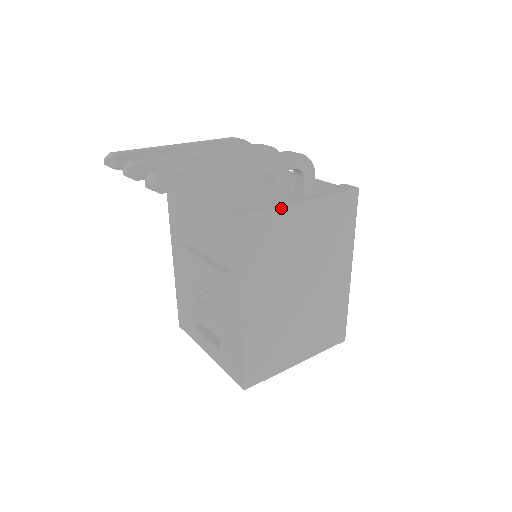
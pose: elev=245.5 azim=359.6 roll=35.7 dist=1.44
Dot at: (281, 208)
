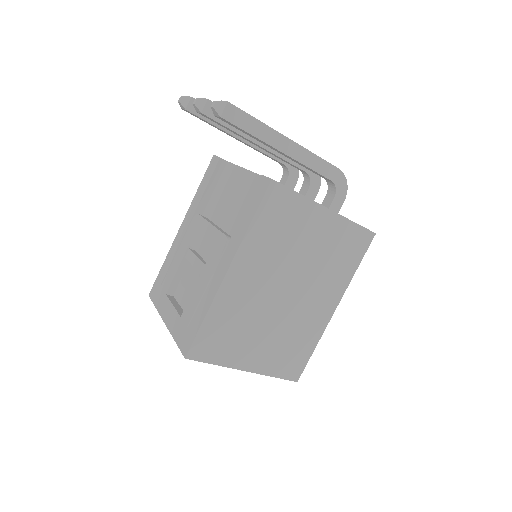
Dot at: (307, 199)
